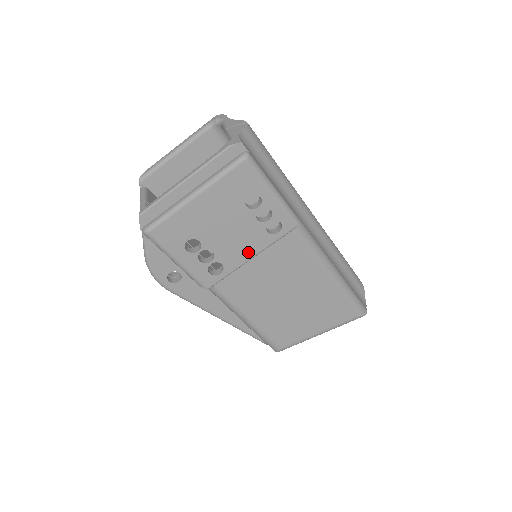
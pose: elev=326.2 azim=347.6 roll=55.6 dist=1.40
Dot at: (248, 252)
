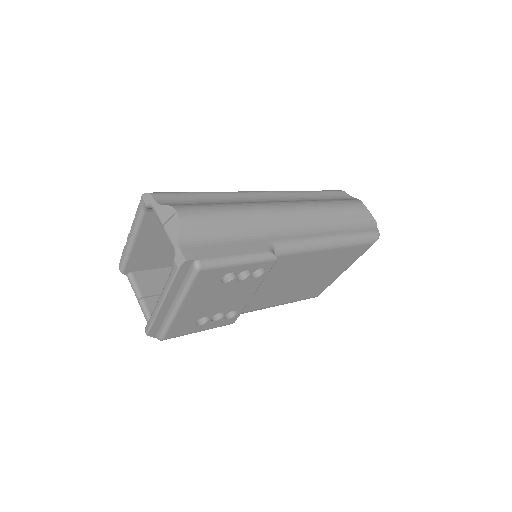
Dot at: (248, 294)
